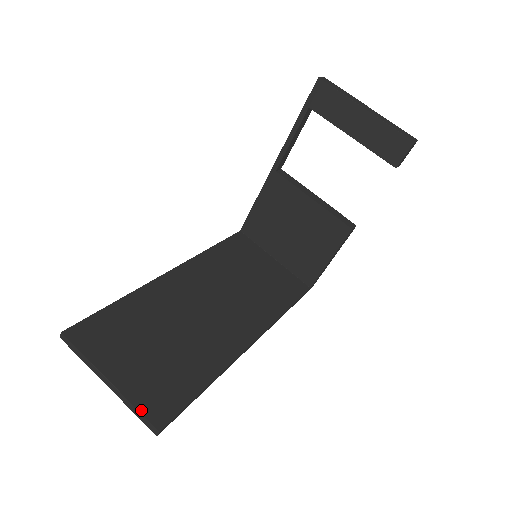
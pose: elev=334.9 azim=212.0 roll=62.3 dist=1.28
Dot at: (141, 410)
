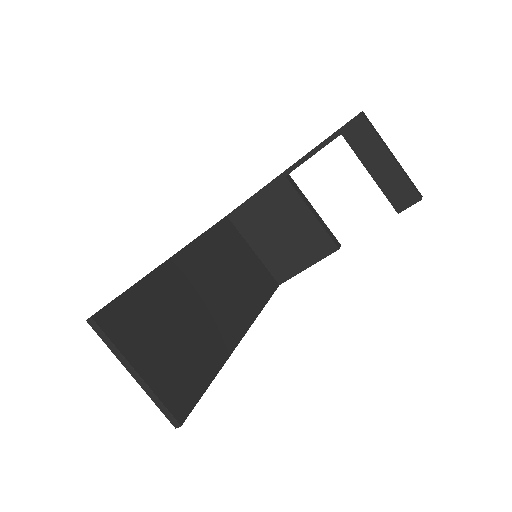
Dot at: (166, 404)
